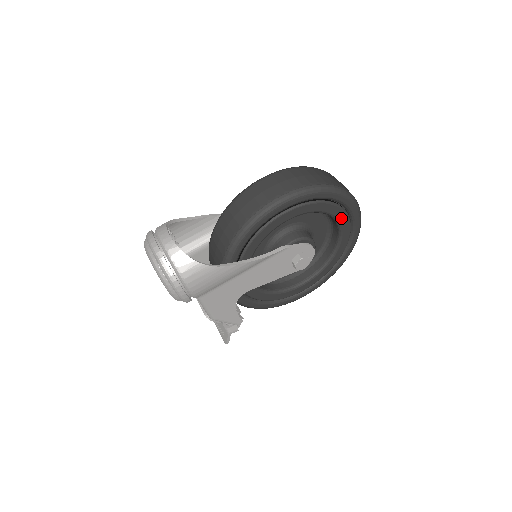
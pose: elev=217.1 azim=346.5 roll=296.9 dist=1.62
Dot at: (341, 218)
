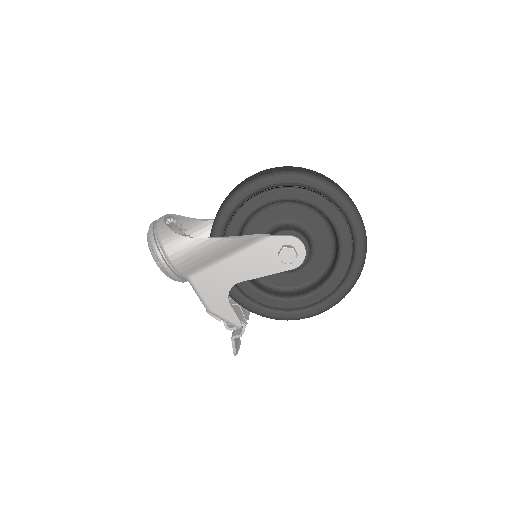
Dot at: (329, 212)
